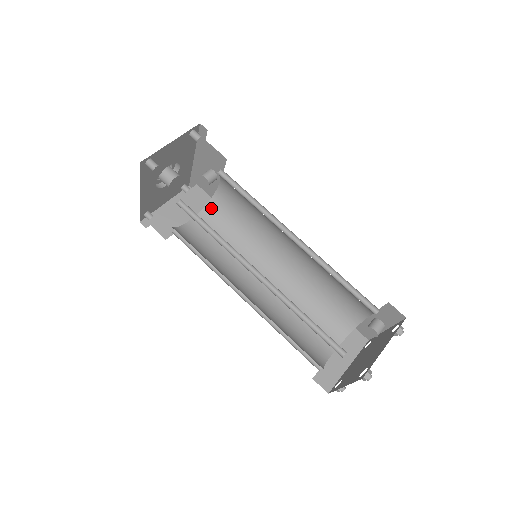
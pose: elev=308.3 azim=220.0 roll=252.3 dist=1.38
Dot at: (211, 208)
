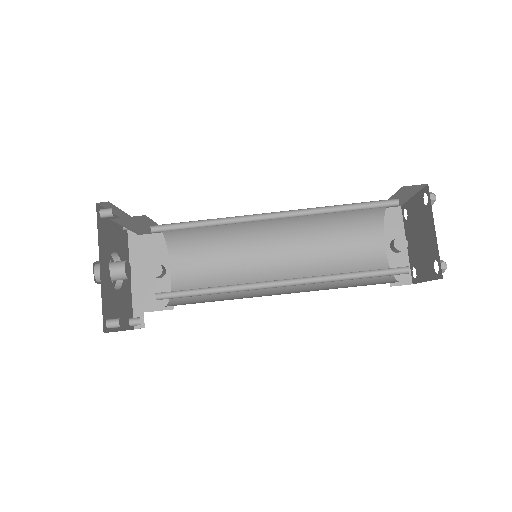
Dot at: (177, 298)
